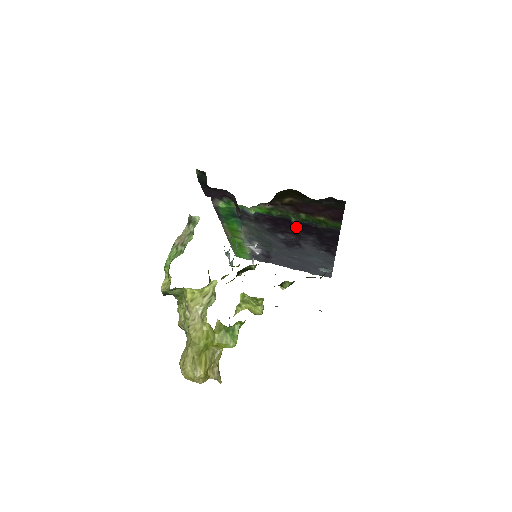
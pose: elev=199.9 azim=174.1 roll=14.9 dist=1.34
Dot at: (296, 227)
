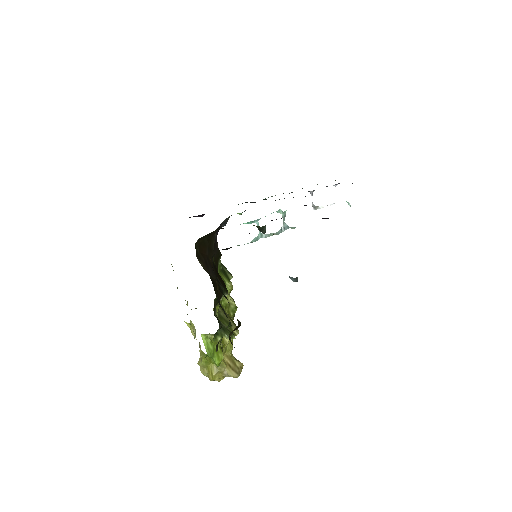
Dot at: occluded
